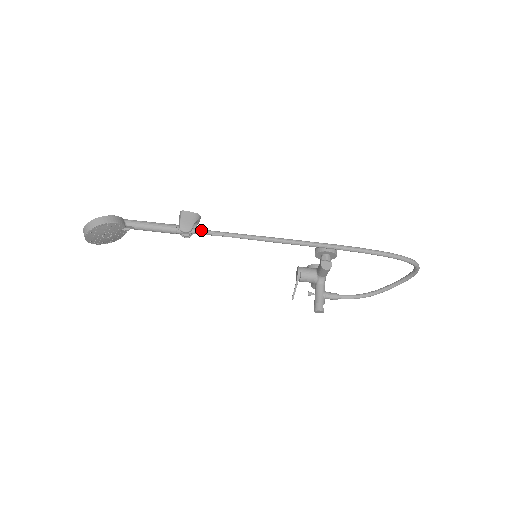
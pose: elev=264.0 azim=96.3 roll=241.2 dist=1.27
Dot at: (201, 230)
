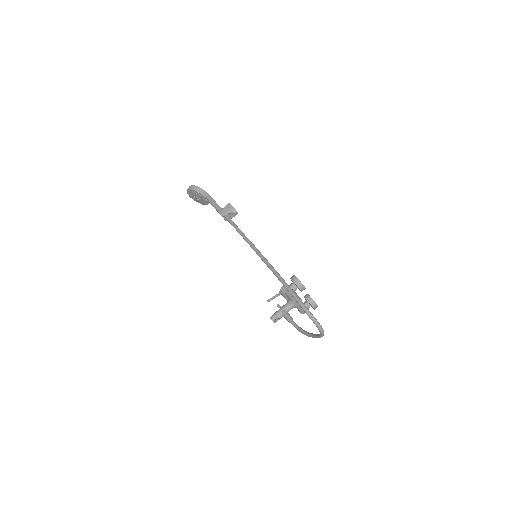
Dot at: (229, 219)
